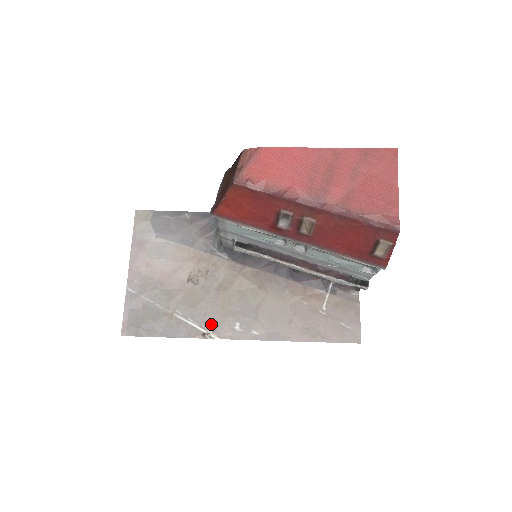
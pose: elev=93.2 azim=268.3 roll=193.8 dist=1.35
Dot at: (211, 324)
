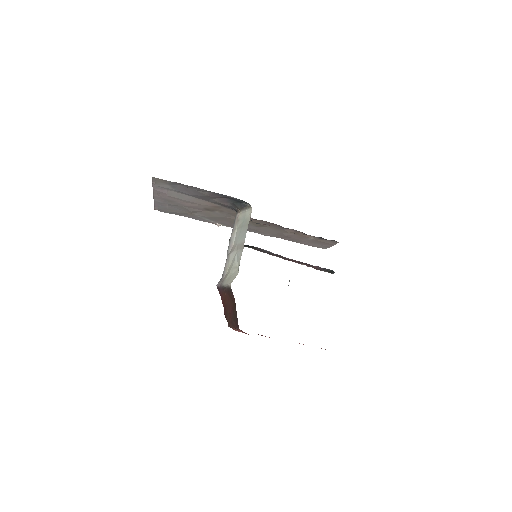
Dot at: (222, 223)
